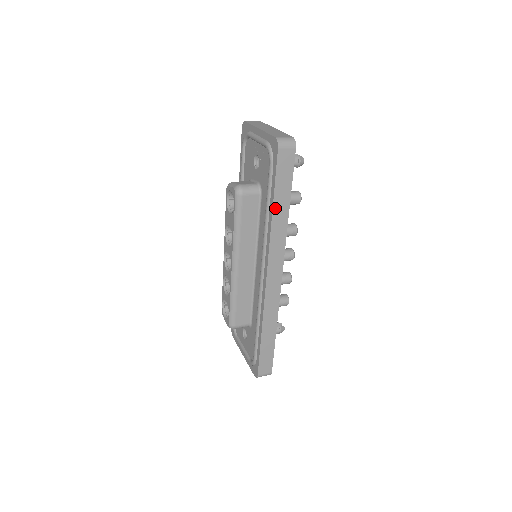
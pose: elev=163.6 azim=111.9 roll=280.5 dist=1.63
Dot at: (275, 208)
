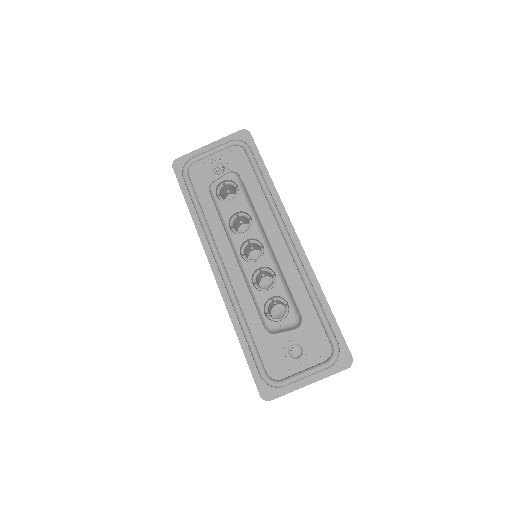
Dot at: (270, 177)
